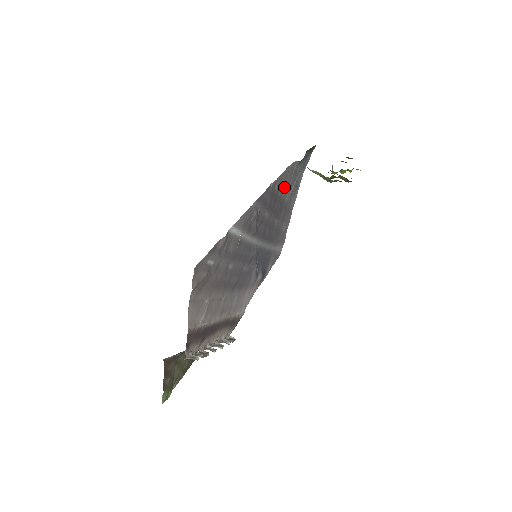
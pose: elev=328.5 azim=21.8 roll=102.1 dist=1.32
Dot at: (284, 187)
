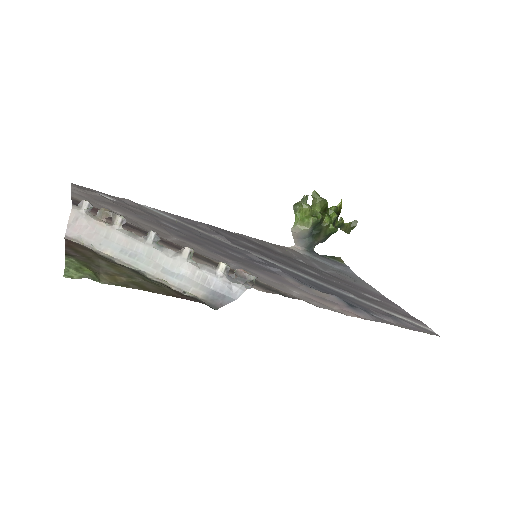
Dot at: (290, 255)
